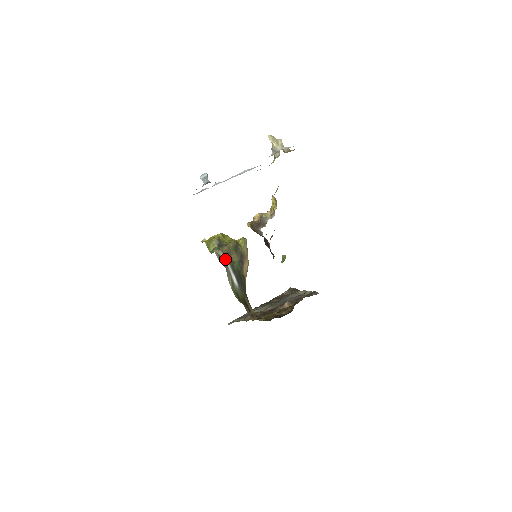
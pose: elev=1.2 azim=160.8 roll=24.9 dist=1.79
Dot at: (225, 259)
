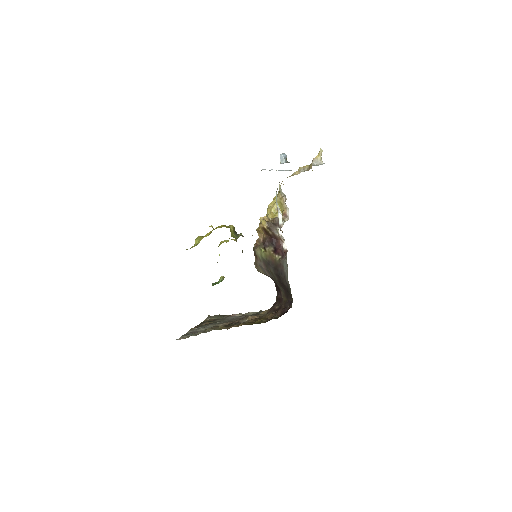
Dot at: occluded
